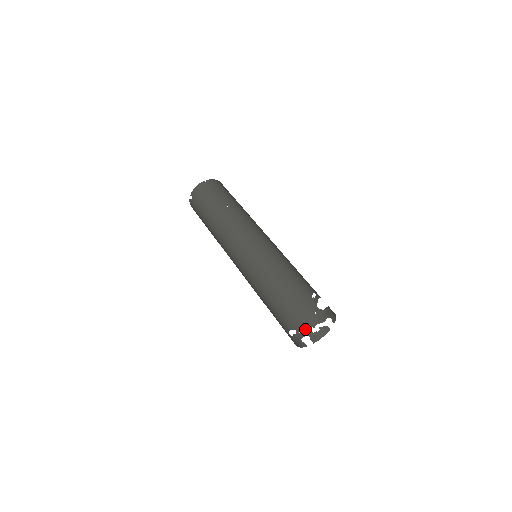
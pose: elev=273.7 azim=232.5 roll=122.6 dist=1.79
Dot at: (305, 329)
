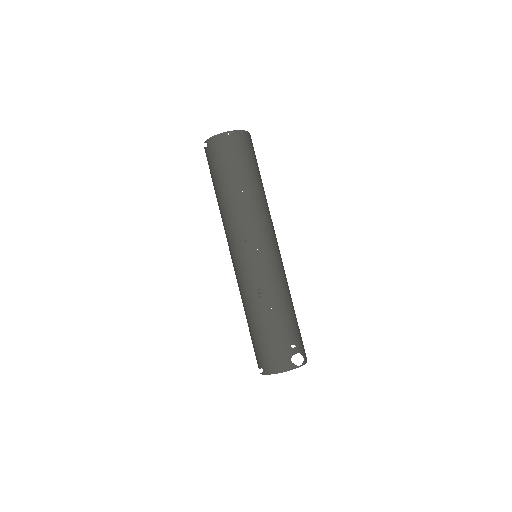
Dot at: (271, 377)
